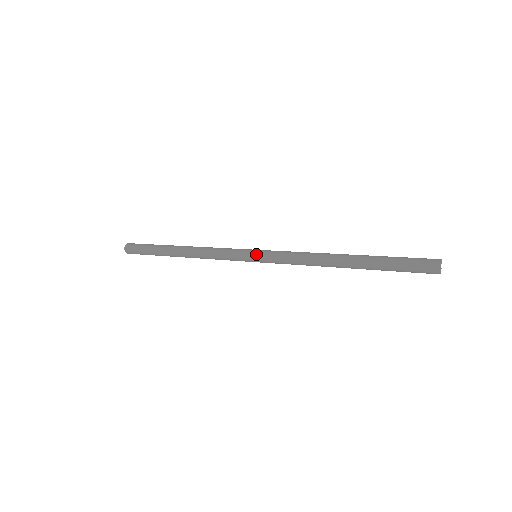
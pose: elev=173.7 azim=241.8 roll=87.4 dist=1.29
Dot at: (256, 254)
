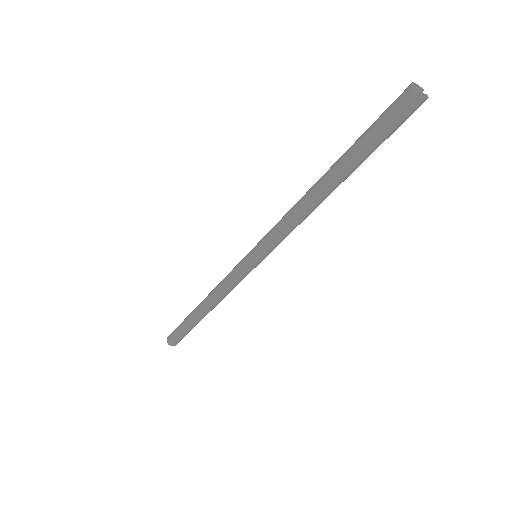
Dot at: (251, 251)
